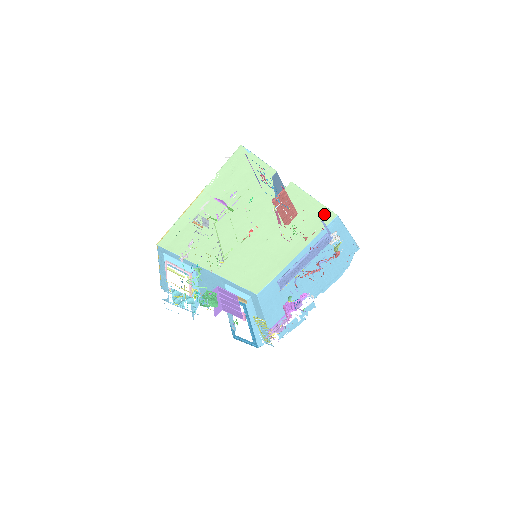
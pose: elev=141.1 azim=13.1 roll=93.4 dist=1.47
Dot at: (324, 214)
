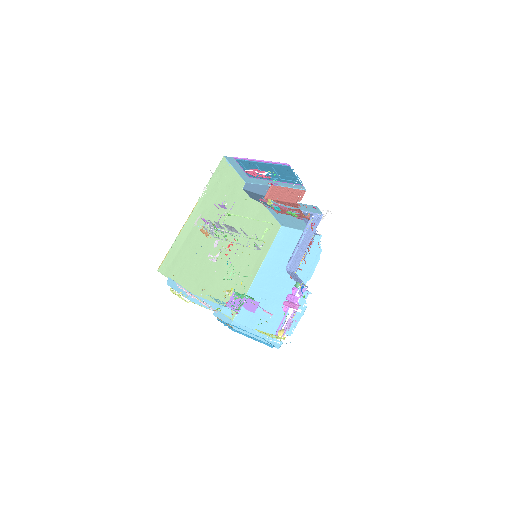
Dot at: (273, 225)
